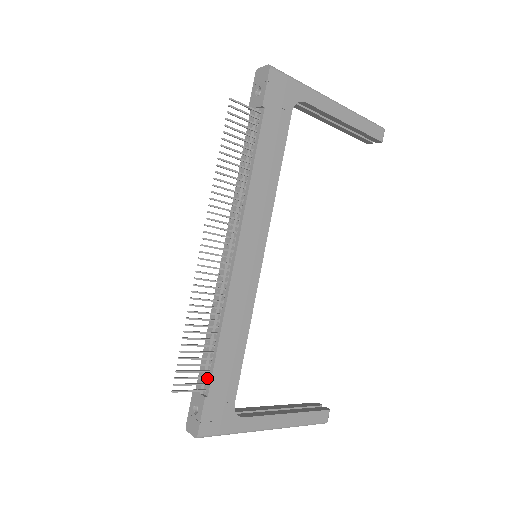
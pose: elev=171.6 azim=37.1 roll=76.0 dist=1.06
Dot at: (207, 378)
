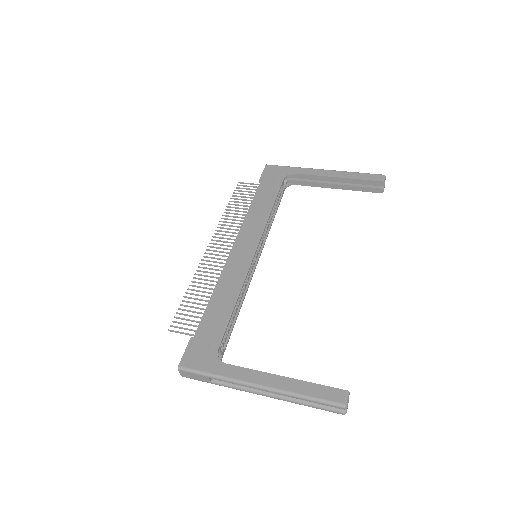
Dot at: (198, 327)
